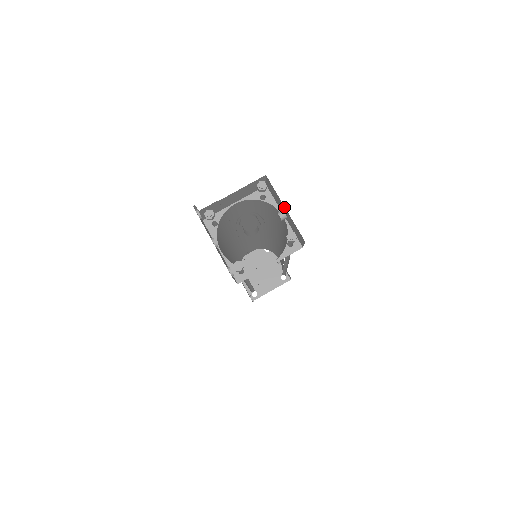
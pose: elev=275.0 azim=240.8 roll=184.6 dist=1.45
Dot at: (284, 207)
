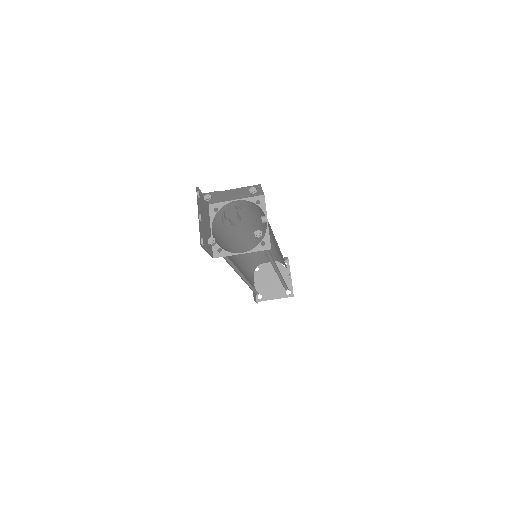
Dot at: occluded
